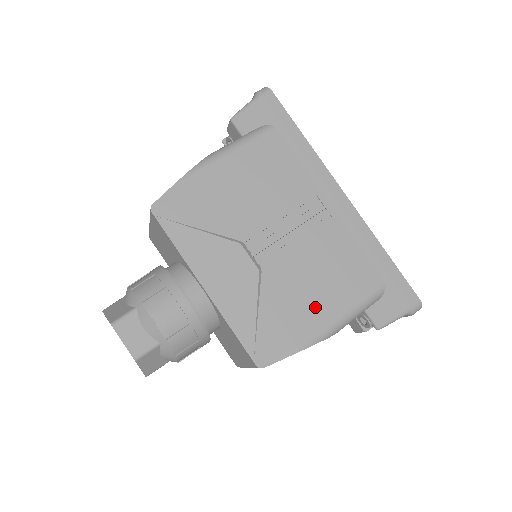
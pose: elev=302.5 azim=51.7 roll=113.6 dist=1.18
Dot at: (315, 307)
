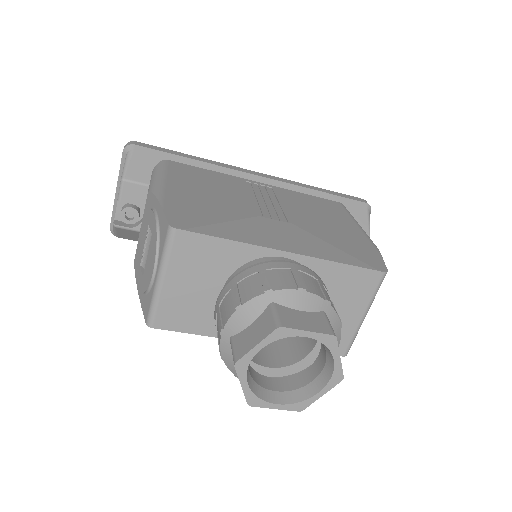
Dot at: (343, 228)
